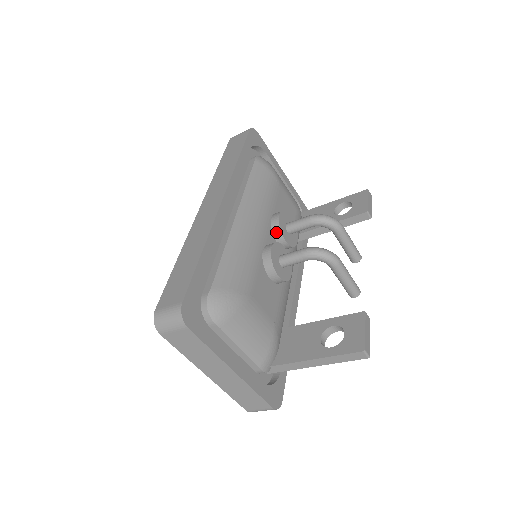
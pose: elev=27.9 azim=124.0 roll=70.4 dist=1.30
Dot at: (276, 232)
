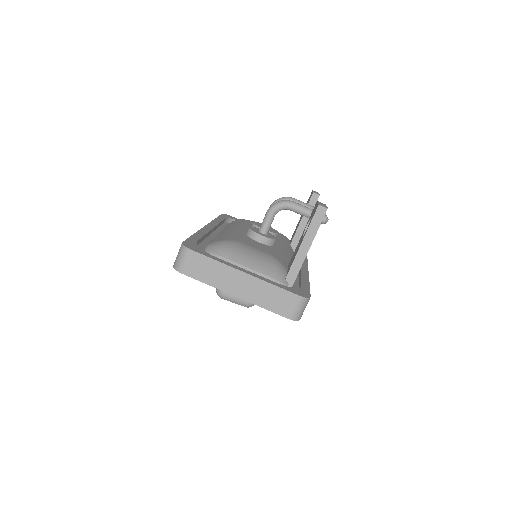
Dot at: occluded
